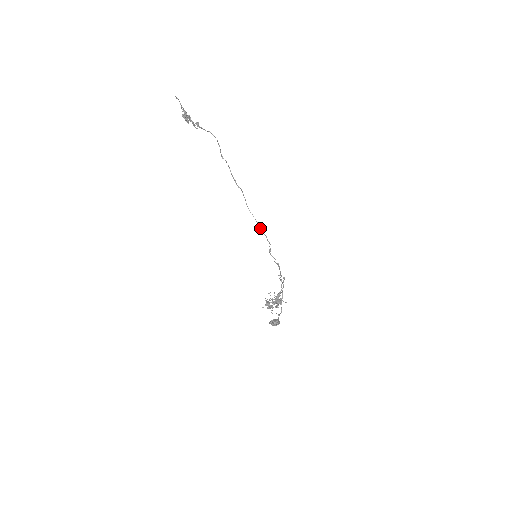
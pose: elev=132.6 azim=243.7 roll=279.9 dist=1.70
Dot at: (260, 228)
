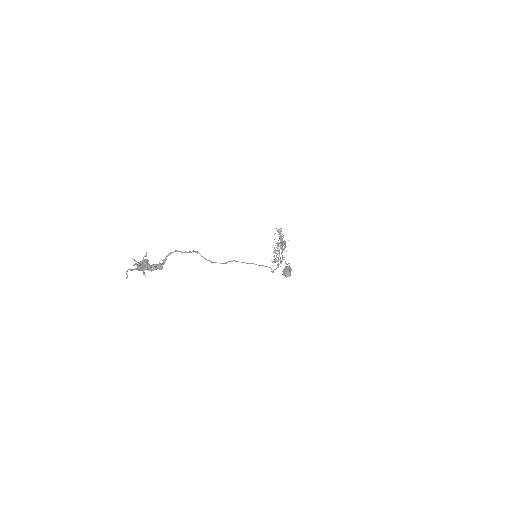
Dot at: occluded
